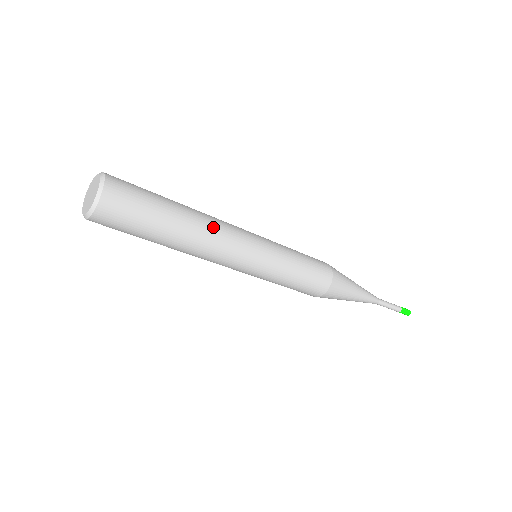
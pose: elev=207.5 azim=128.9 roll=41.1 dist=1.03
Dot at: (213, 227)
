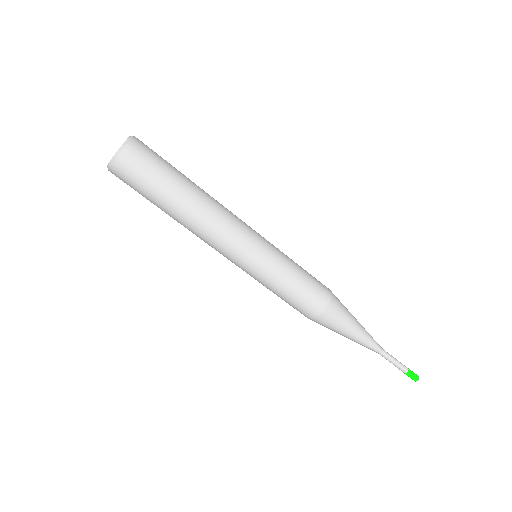
Dot at: (212, 217)
